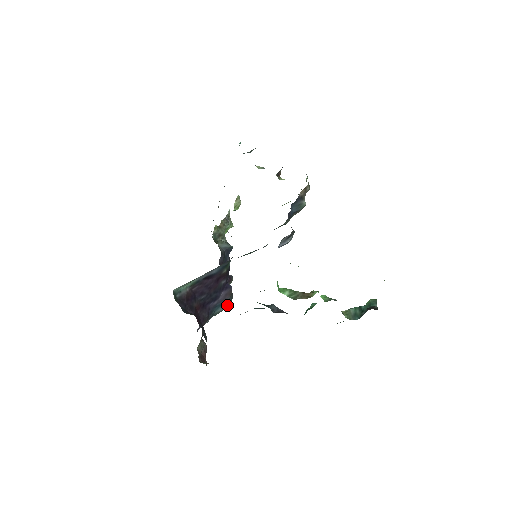
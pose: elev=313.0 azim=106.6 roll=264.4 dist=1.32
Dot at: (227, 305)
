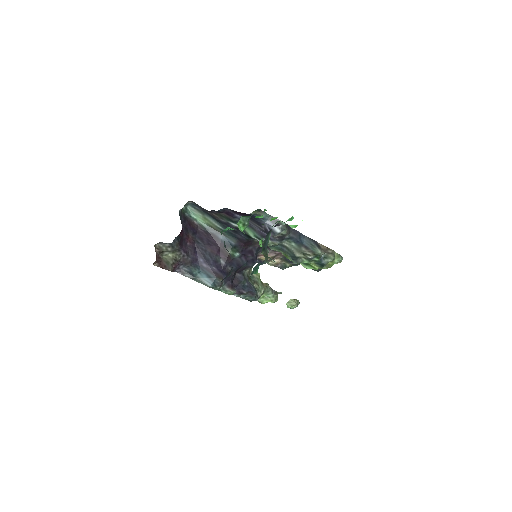
Dot at: (211, 284)
